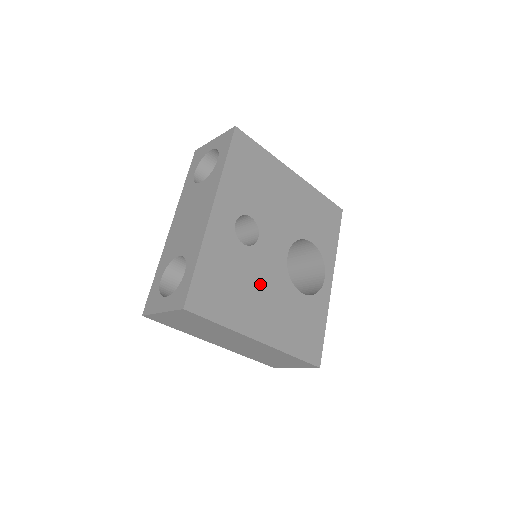
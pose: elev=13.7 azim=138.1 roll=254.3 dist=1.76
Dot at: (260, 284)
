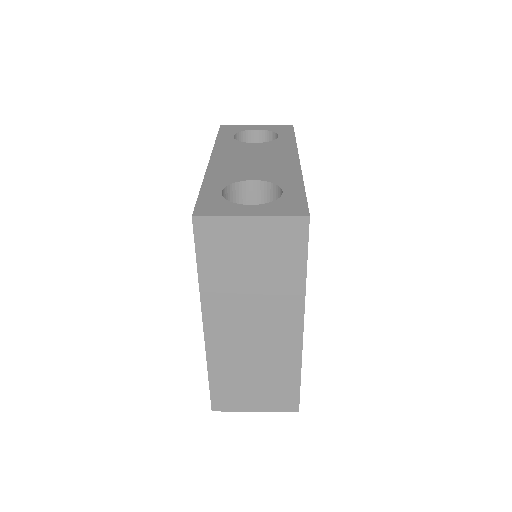
Dot at: occluded
